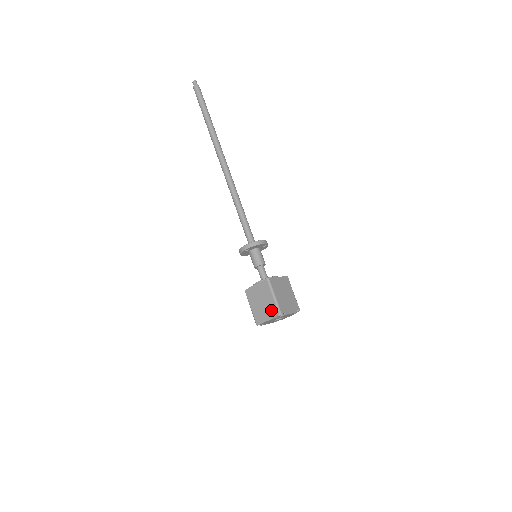
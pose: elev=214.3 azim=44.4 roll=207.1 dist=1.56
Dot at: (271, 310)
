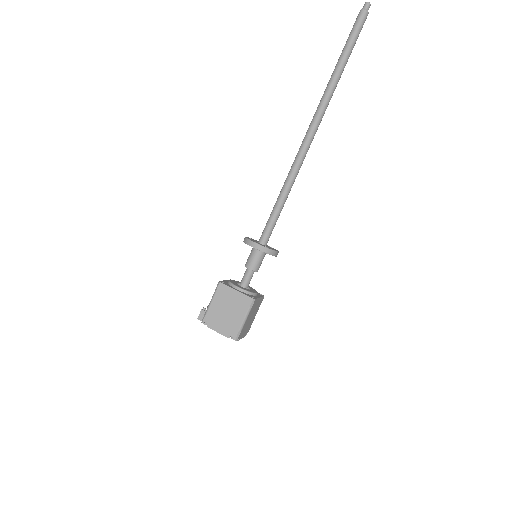
Dot at: occluded
